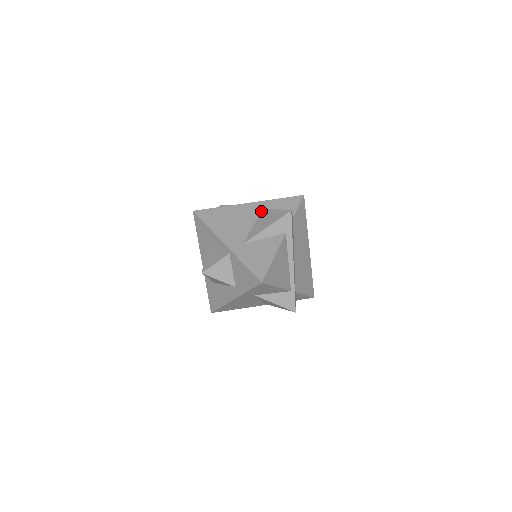
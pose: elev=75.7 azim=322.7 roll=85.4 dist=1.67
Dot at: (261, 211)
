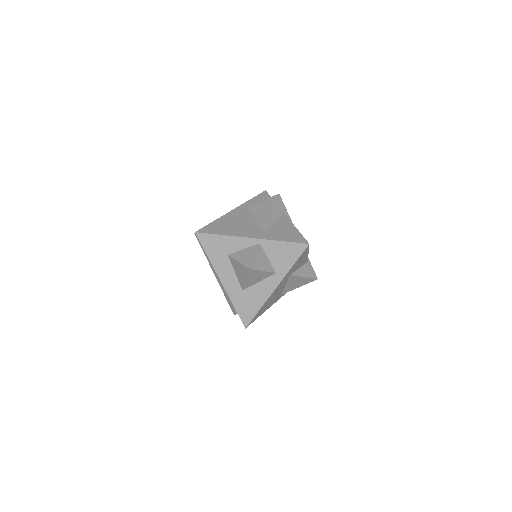
Dot at: (249, 210)
